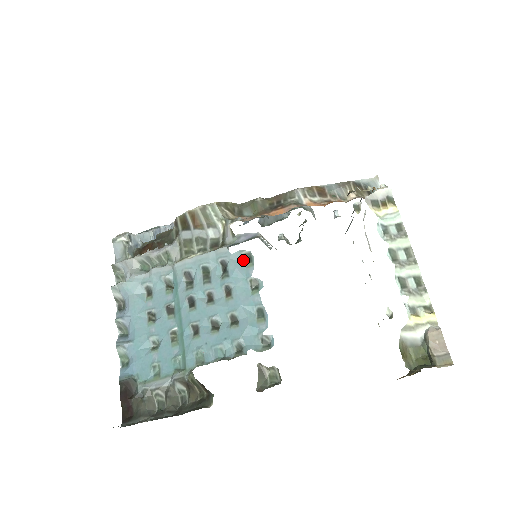
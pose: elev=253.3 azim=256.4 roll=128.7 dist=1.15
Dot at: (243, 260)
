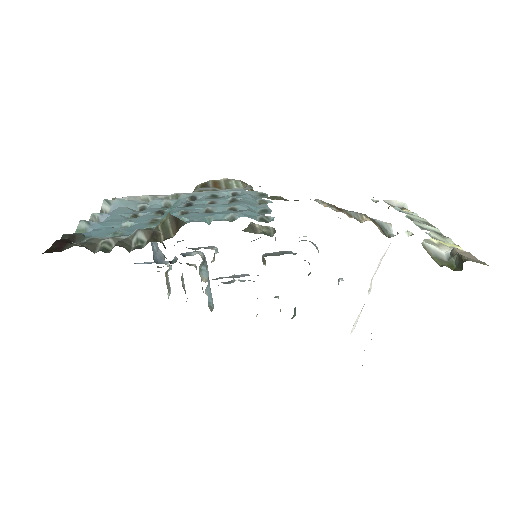
Dot at: (256, 195)
